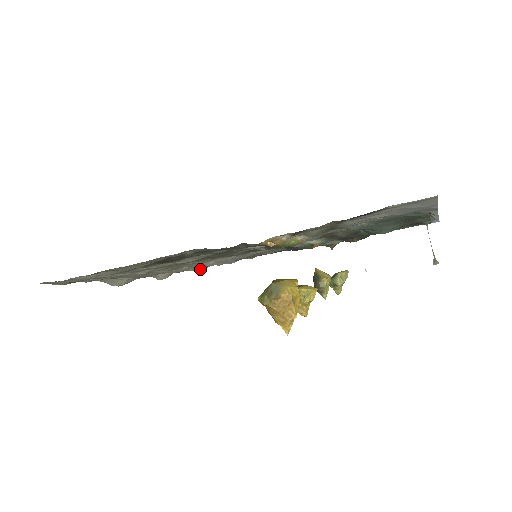
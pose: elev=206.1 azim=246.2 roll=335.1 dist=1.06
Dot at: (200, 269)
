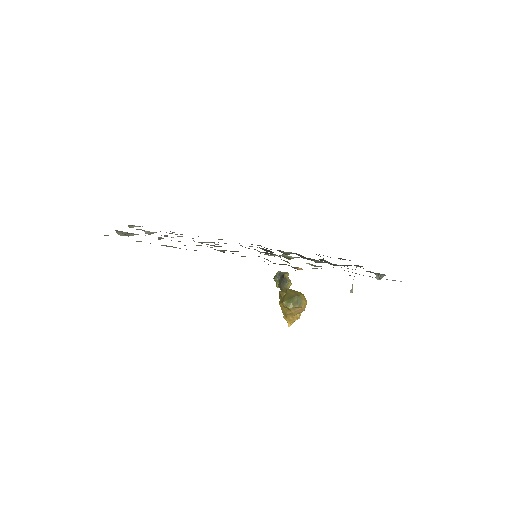
Dot at: (173, 232)
